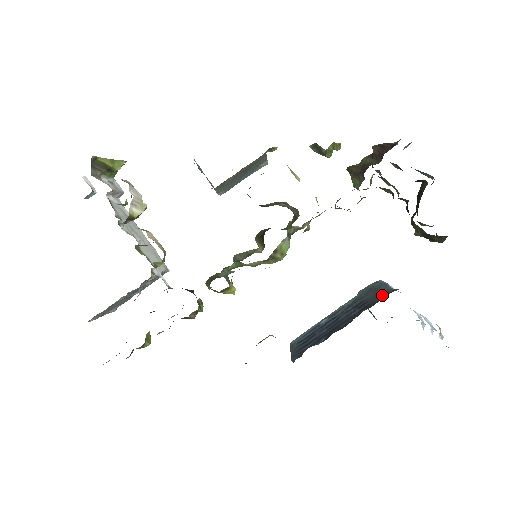
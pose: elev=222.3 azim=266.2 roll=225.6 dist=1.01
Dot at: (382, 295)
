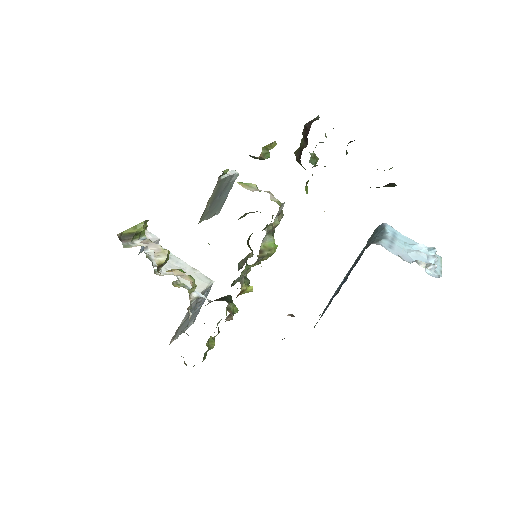
Dot at: (363, 252)
